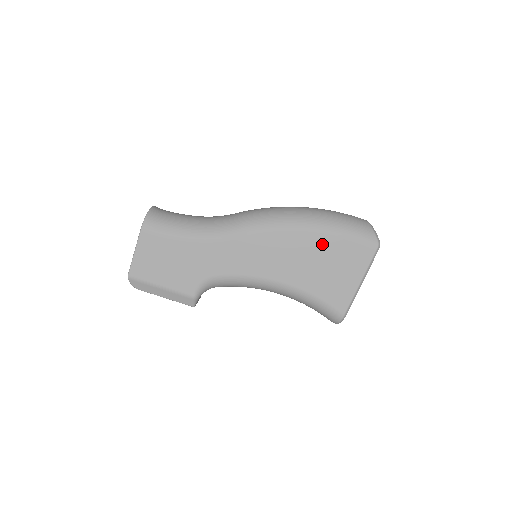
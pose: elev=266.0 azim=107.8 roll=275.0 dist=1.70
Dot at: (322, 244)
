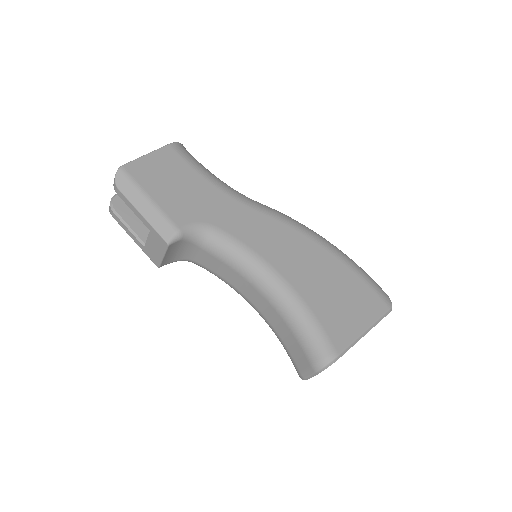
Dot at: (339, 270)
